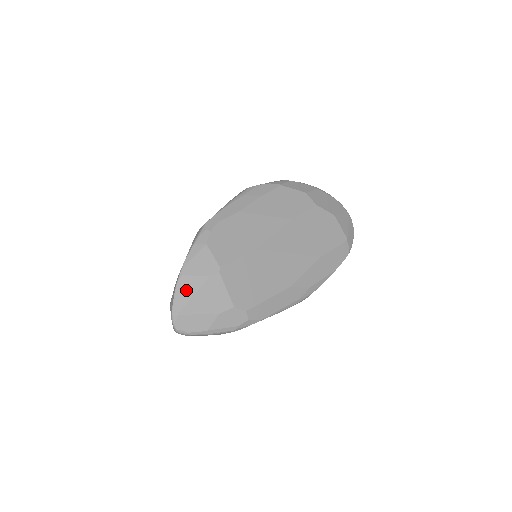
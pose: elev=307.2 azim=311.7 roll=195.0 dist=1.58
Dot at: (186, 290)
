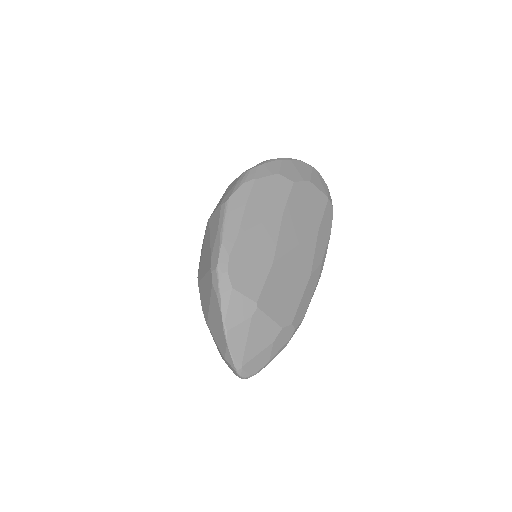
Dot at: (238, 342)
